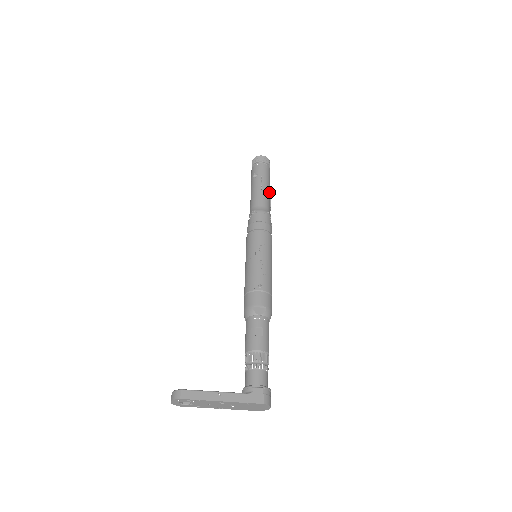
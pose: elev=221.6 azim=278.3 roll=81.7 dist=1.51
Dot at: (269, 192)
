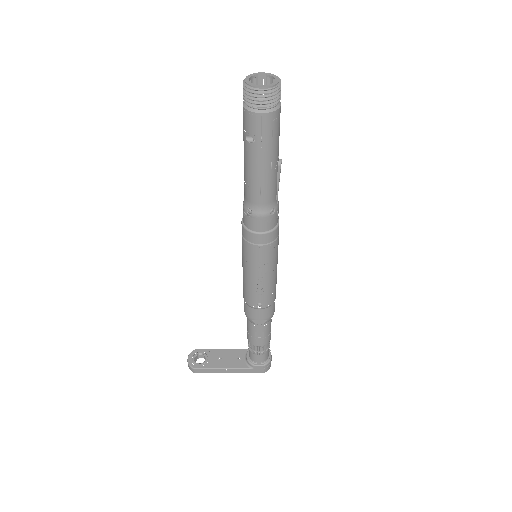
Dot at: (276, 165)
